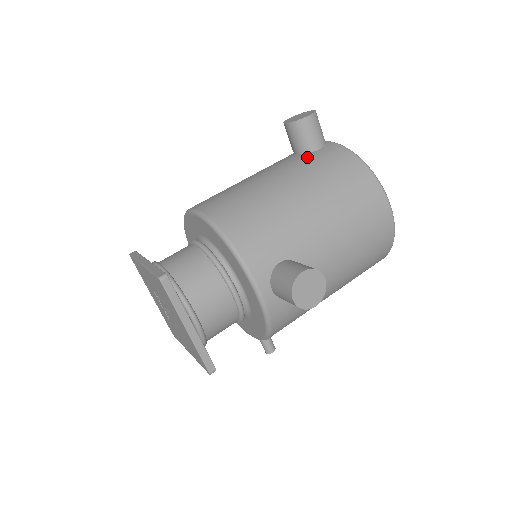
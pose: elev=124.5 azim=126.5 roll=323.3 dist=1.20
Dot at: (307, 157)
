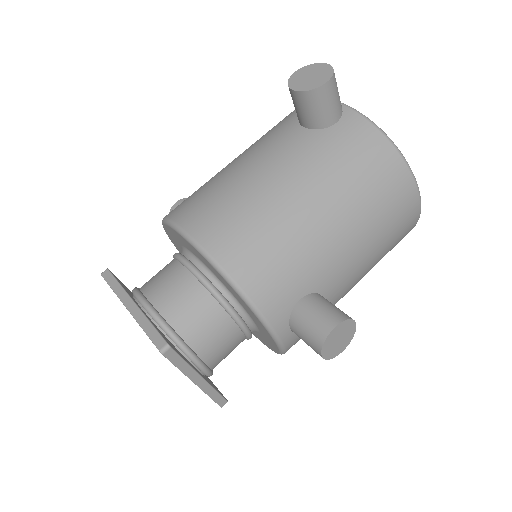
Dot at: (321, 139)
